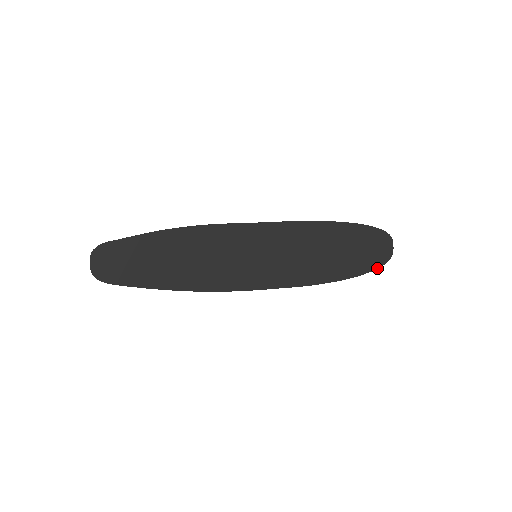
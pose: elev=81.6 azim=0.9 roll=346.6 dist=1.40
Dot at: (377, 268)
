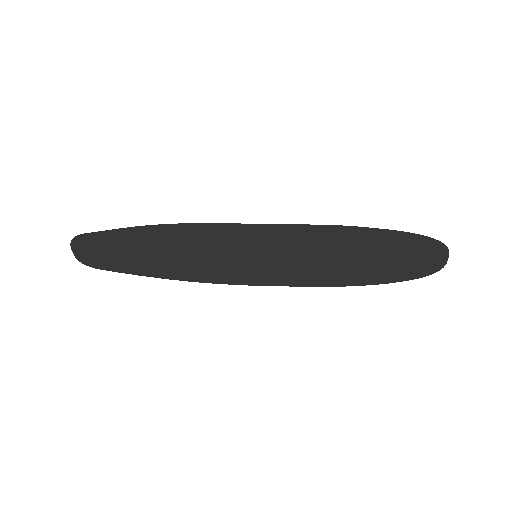
Dot at: (418, 278)
